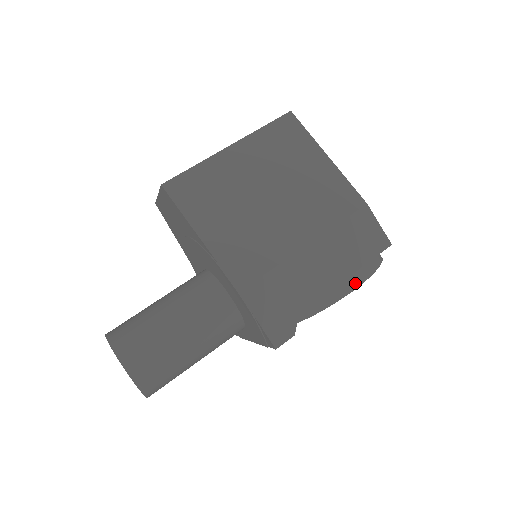
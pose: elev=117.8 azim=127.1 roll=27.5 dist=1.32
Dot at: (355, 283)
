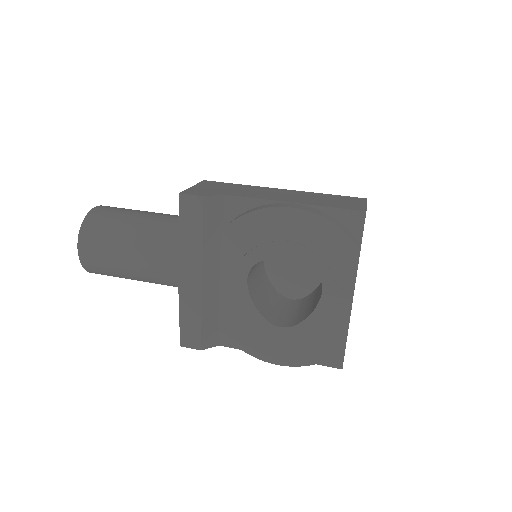
Dot at: (296, 207)
